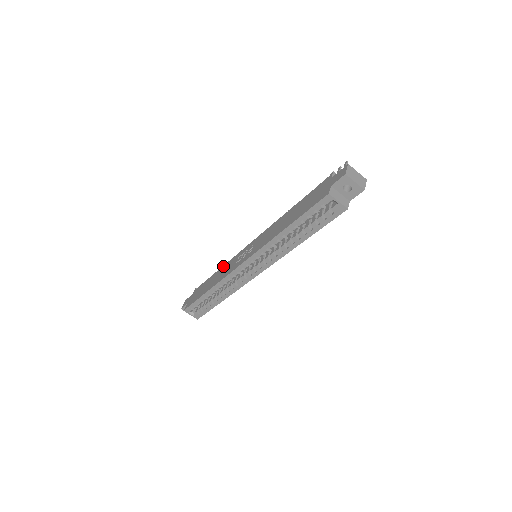
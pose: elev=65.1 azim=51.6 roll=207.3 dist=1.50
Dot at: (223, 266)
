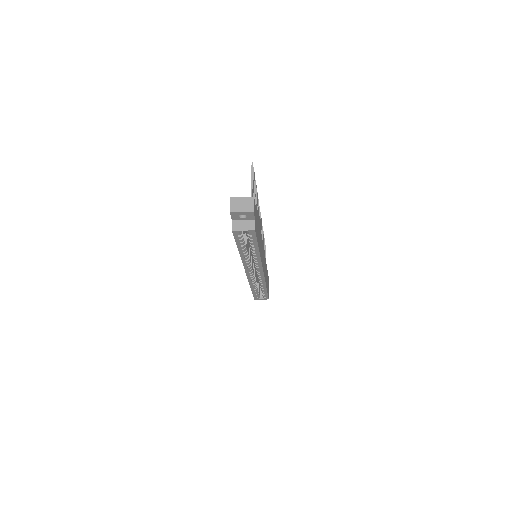
Dot at: occluded
